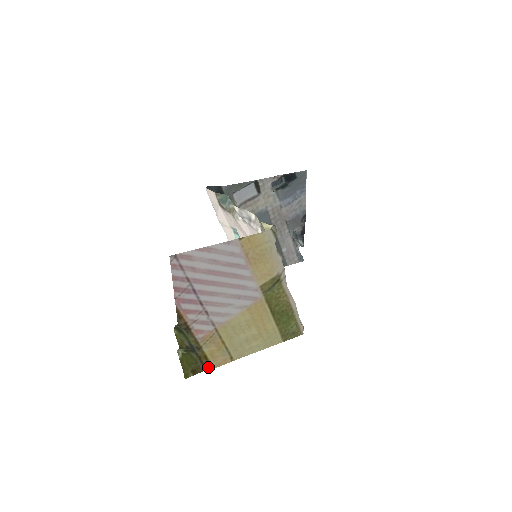
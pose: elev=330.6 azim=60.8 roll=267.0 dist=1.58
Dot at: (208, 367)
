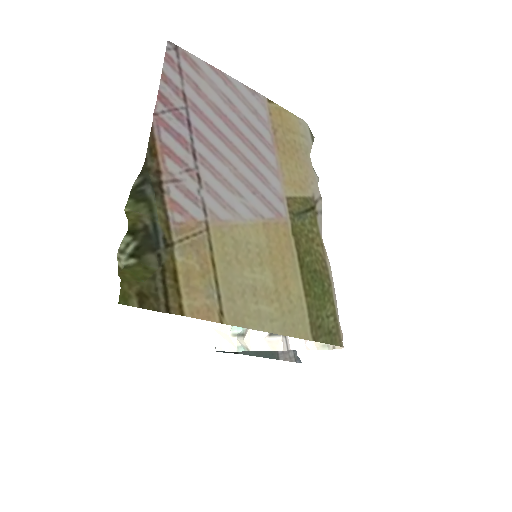
Dot at: (173, 305)
